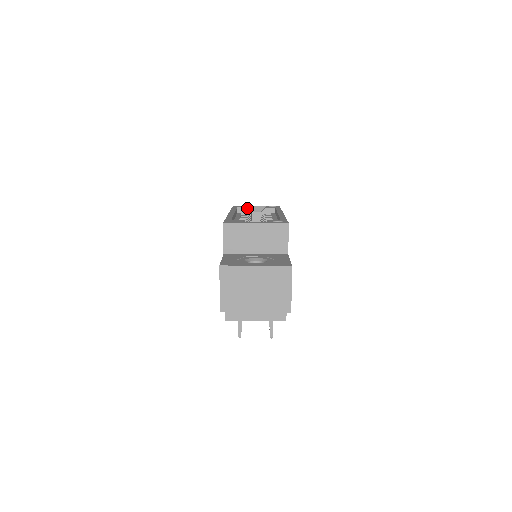
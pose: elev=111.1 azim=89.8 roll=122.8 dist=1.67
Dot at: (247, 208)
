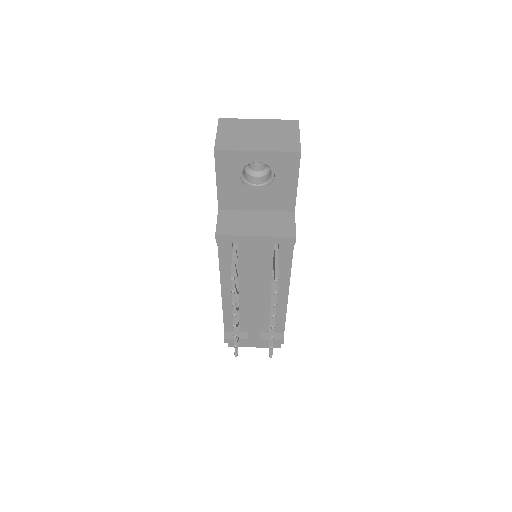
Dot at: occluded
